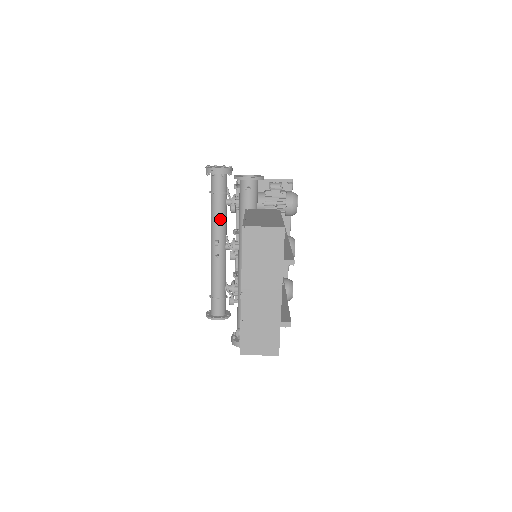
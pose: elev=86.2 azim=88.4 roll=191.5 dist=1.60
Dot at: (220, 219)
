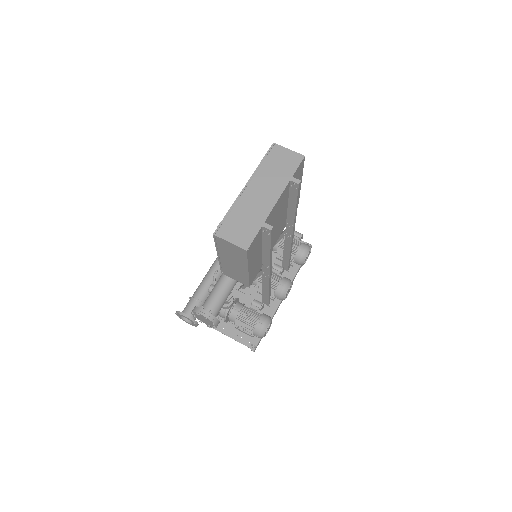
Dot at: occluded
